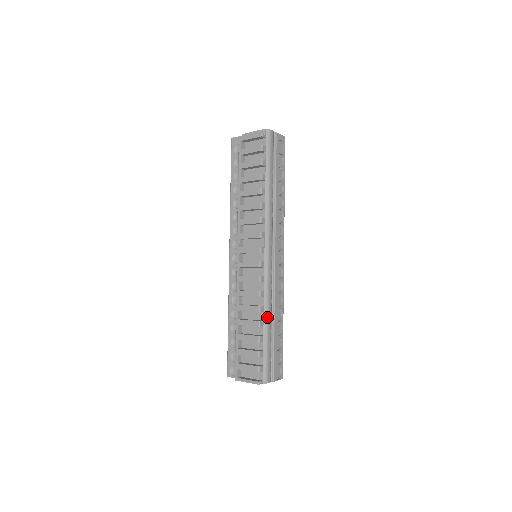
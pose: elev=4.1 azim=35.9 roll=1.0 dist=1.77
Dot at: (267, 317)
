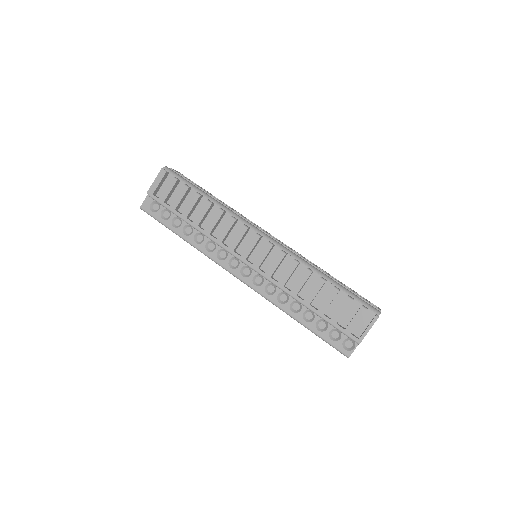
Dot at: (320, 272)
